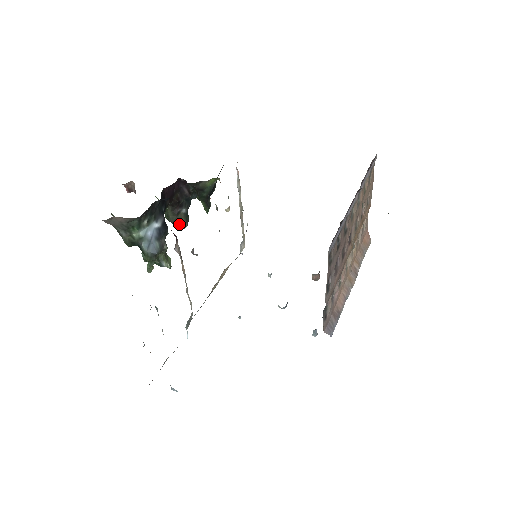
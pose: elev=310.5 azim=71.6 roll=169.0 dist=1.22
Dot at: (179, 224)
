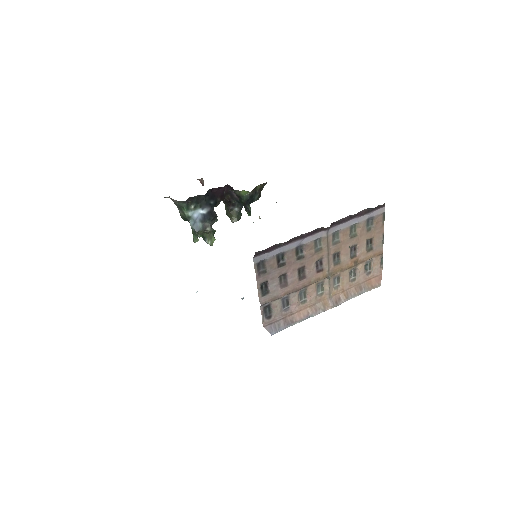
Dot at: (231, 218)
